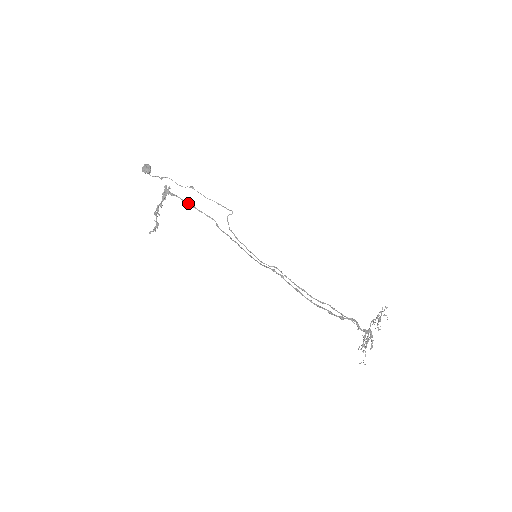
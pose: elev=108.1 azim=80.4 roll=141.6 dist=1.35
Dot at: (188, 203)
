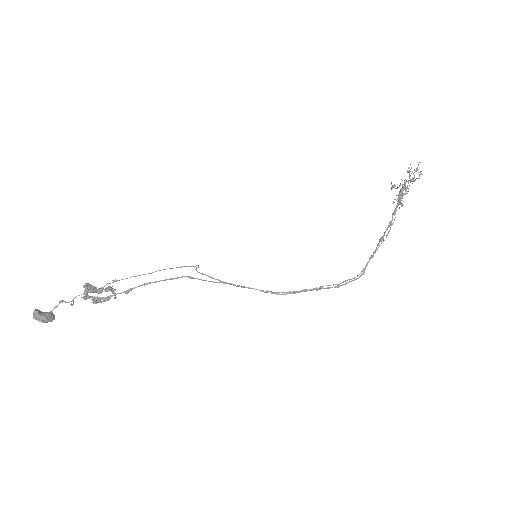
Dot at: occluded
